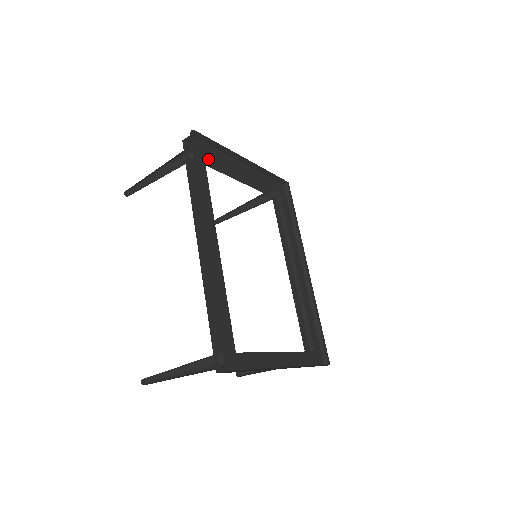
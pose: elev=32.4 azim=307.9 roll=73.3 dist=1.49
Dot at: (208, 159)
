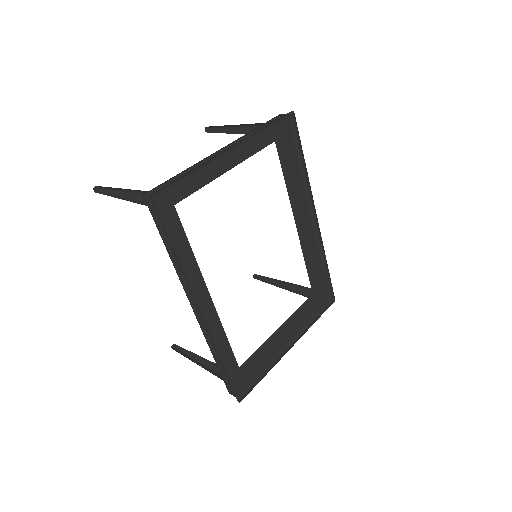
Dot at: occluded
